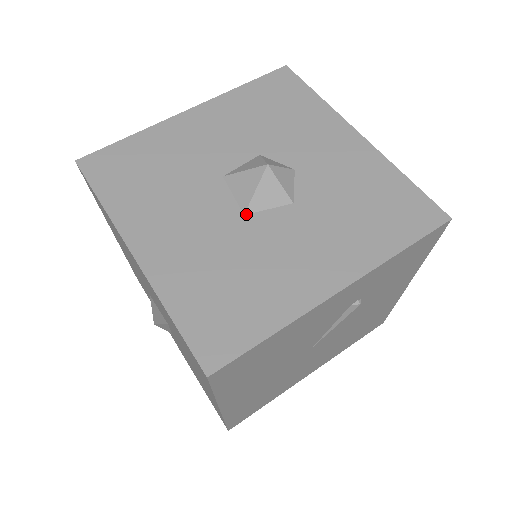
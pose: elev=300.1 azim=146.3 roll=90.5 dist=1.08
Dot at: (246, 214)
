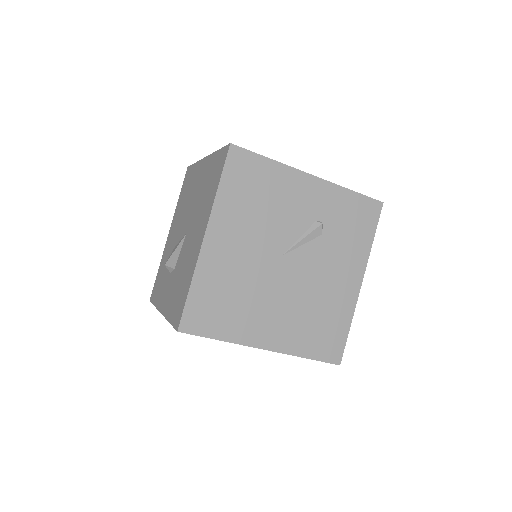
Dot at: occluded
